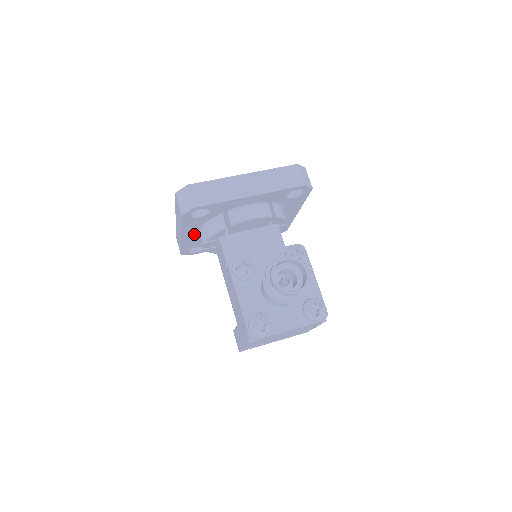
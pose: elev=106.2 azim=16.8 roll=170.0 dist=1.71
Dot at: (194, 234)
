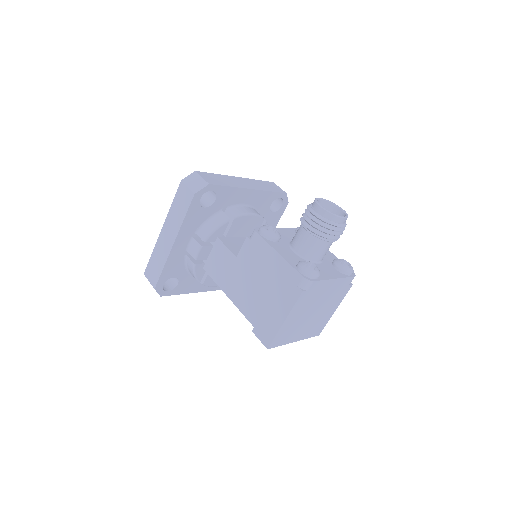
Dot at: (185, 244)
